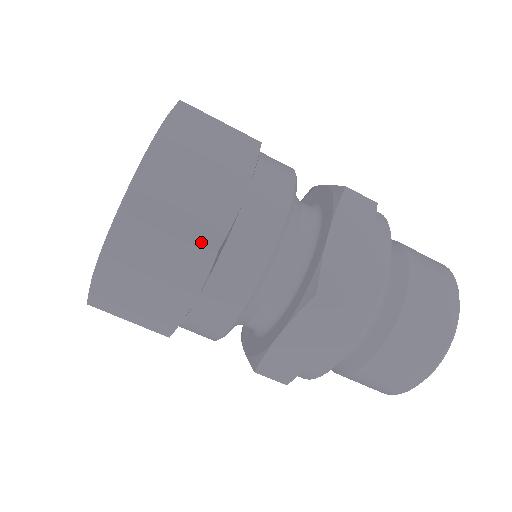
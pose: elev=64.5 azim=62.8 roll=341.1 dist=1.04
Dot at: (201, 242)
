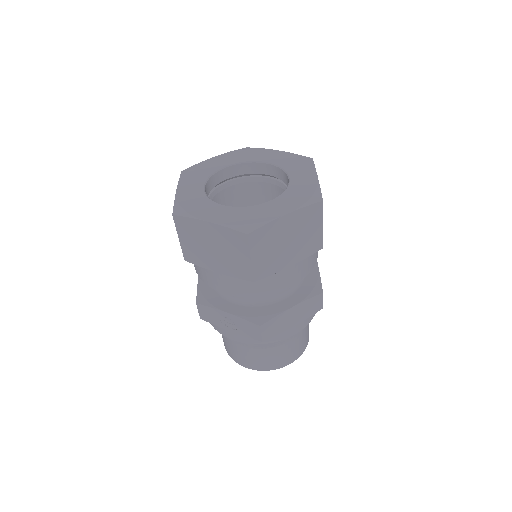
Dot at: occluded
